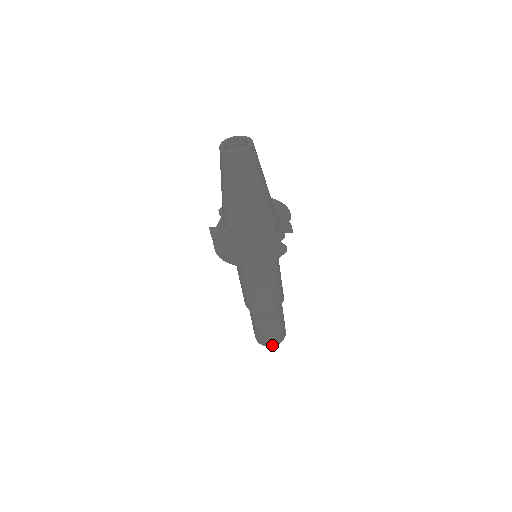
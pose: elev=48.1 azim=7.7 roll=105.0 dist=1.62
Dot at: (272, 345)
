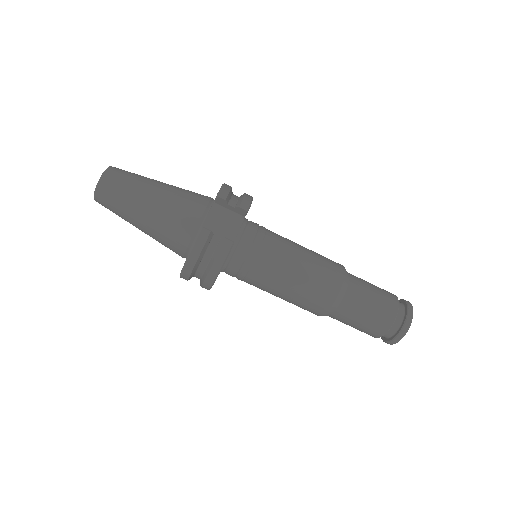
Dot at: (396, 341)
